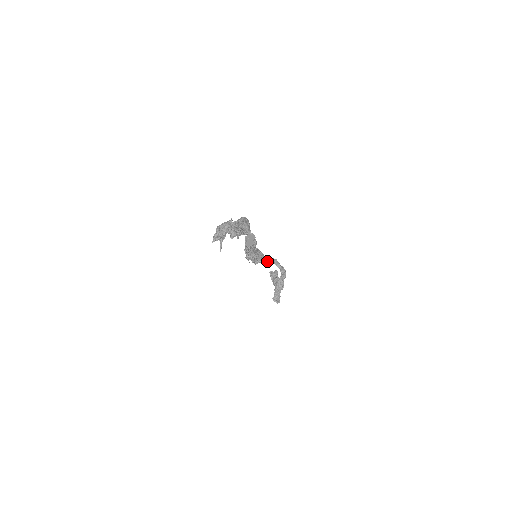
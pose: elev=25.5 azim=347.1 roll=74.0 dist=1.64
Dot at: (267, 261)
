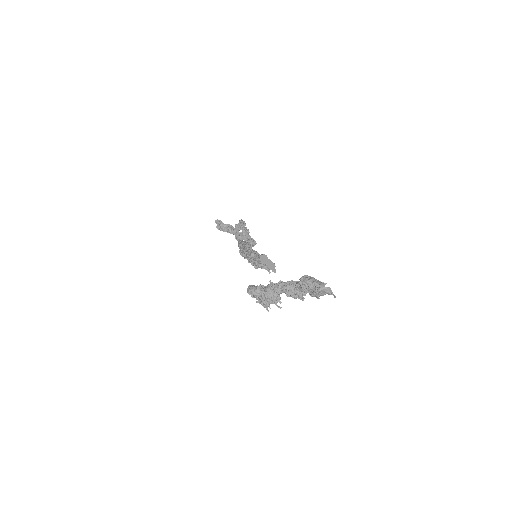
Dot at: (239, 237)
